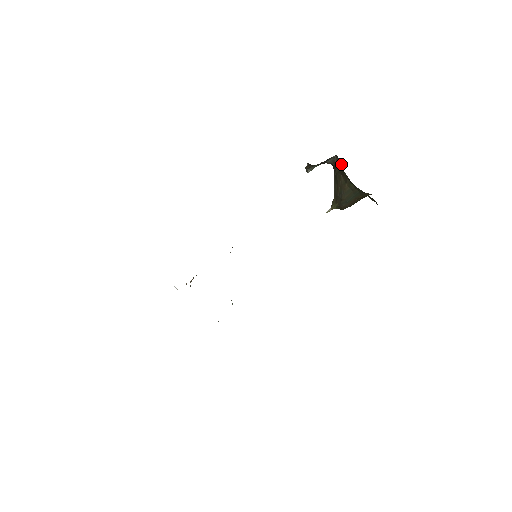
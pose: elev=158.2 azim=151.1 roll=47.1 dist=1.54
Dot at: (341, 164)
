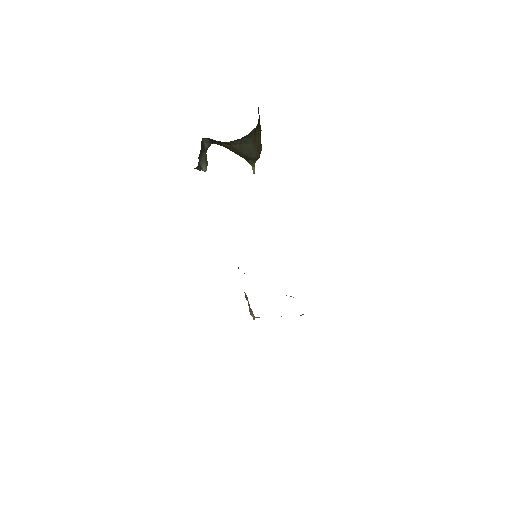
Dot at: occluded
